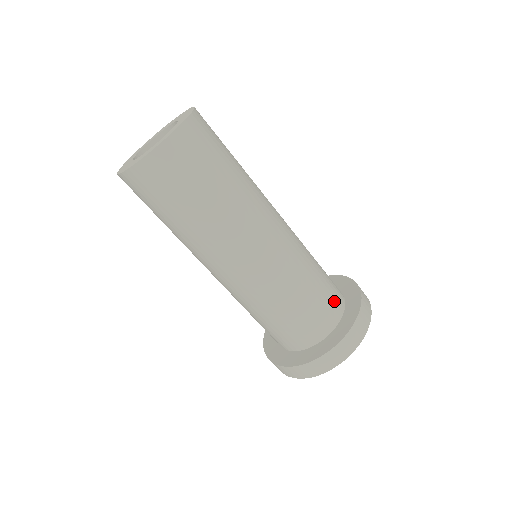
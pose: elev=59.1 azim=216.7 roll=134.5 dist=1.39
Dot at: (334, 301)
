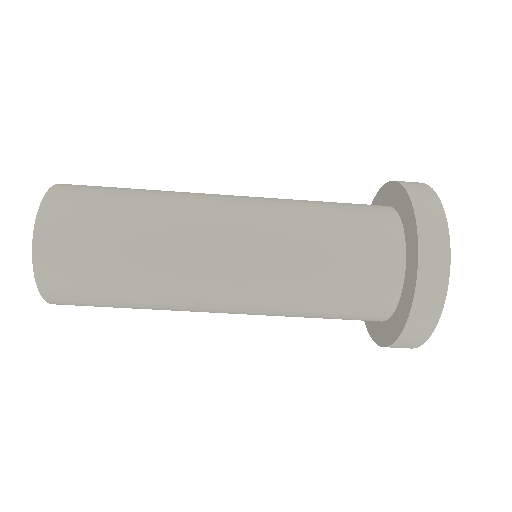
Dot at: (375, 292)
